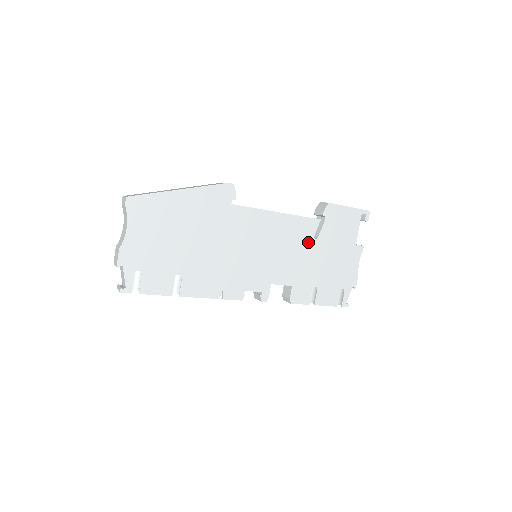
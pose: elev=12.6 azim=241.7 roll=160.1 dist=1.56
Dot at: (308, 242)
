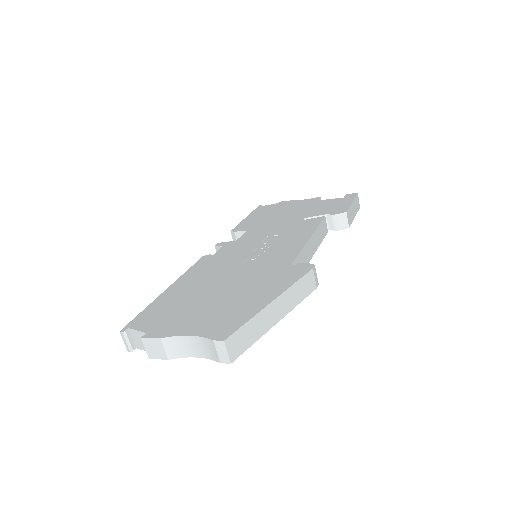
Dot at: occluded
